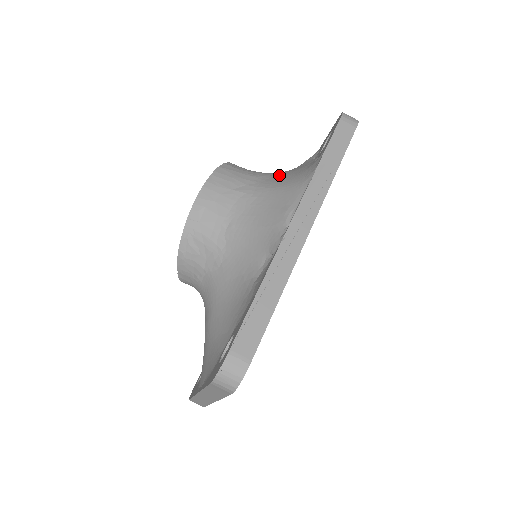
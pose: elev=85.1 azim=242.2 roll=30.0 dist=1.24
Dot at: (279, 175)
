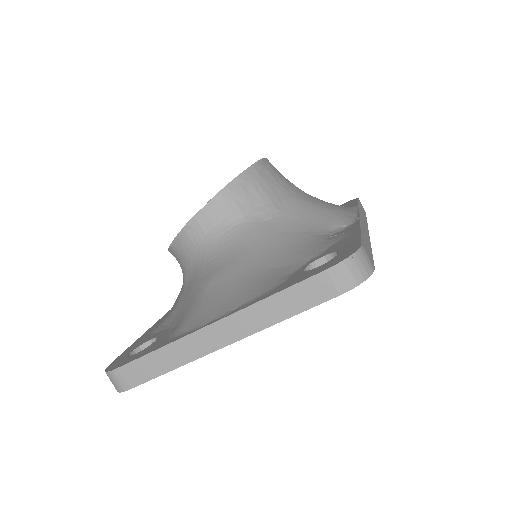
Dot at: occluded
